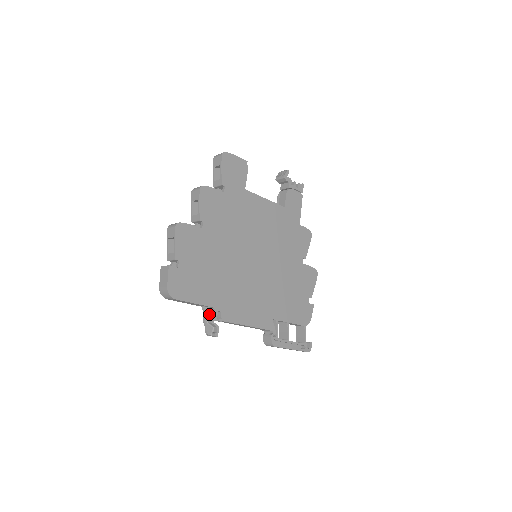
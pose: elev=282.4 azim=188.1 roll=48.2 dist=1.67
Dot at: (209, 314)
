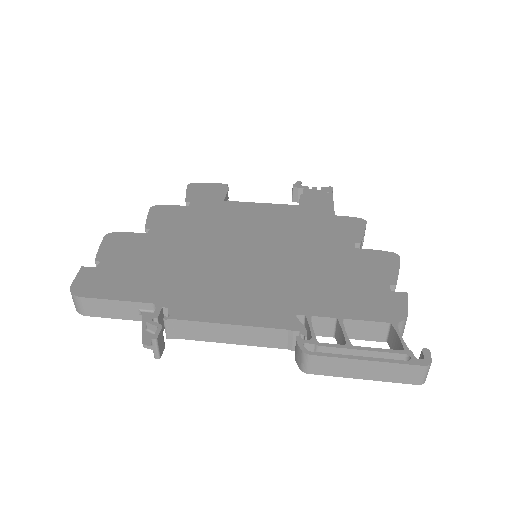
Dot at: occluded
